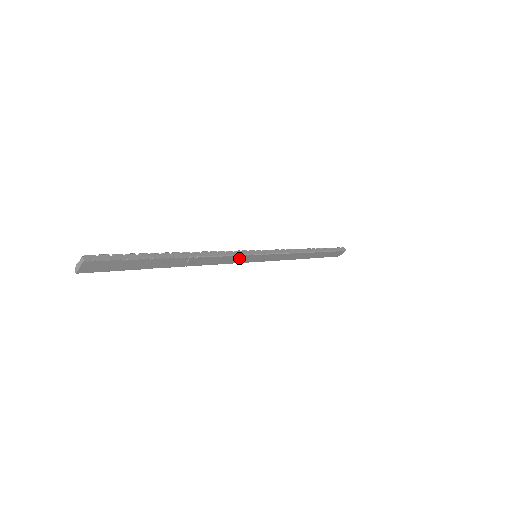
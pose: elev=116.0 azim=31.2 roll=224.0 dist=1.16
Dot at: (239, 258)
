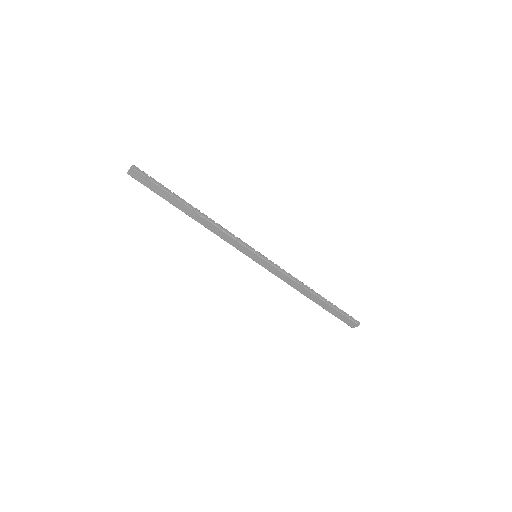
Dot at: (239, 245)
